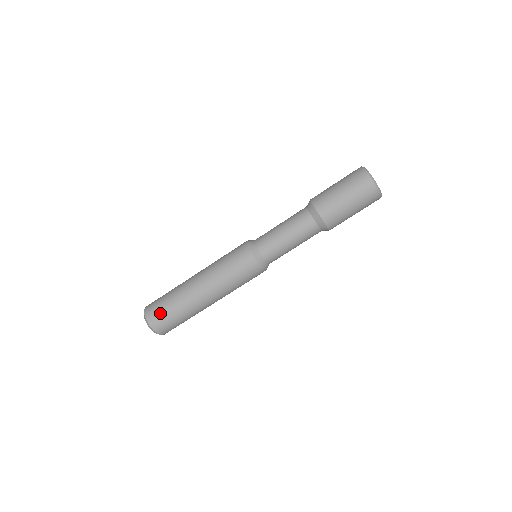
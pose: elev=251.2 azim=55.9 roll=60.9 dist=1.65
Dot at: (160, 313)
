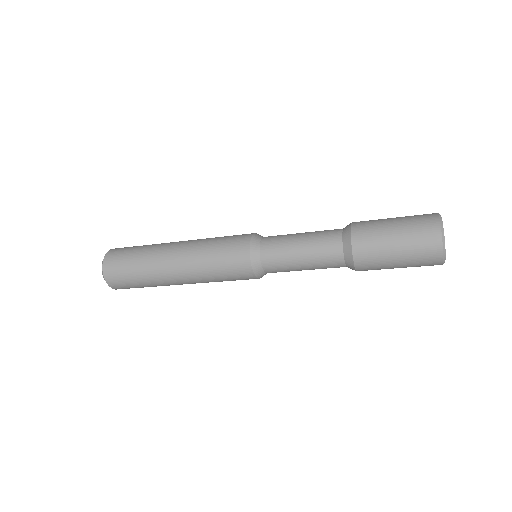
Dot at: occluded
